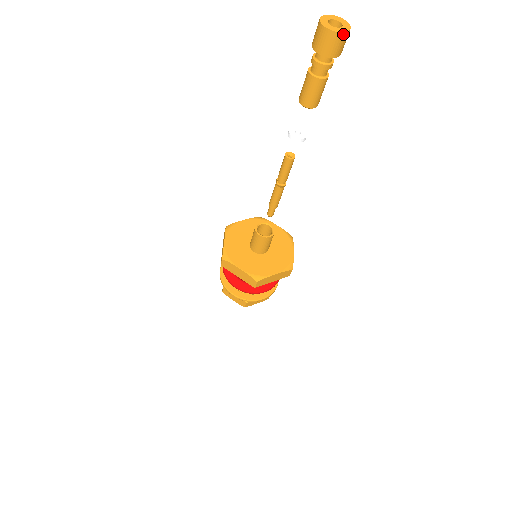
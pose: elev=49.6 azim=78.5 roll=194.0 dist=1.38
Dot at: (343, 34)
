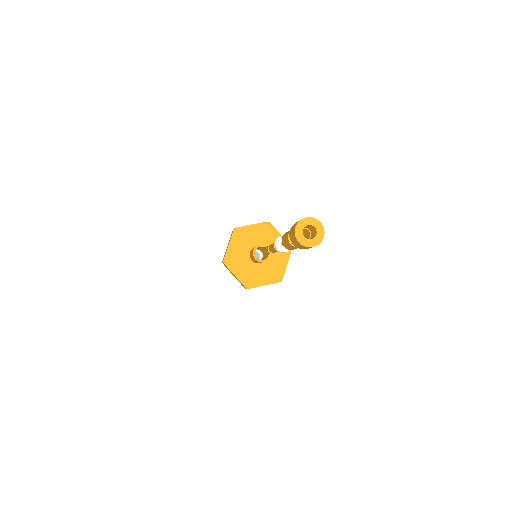
Dot at: occluded
